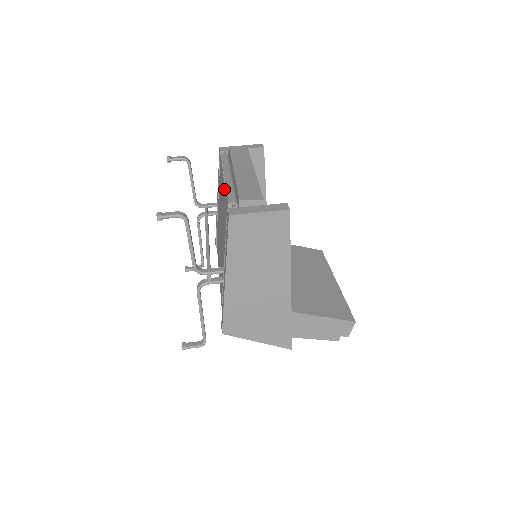
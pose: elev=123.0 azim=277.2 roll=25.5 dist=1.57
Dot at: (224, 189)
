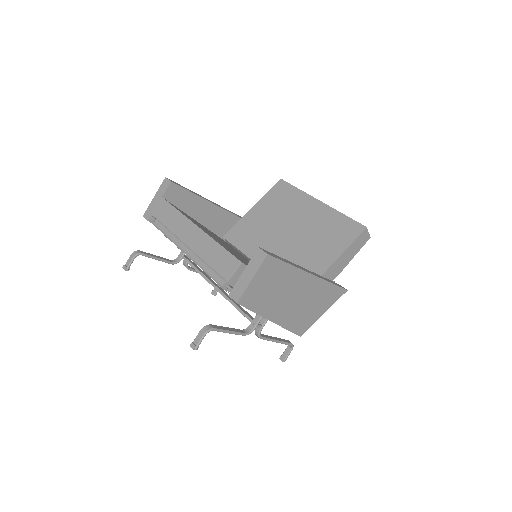
Dot at: occluded
